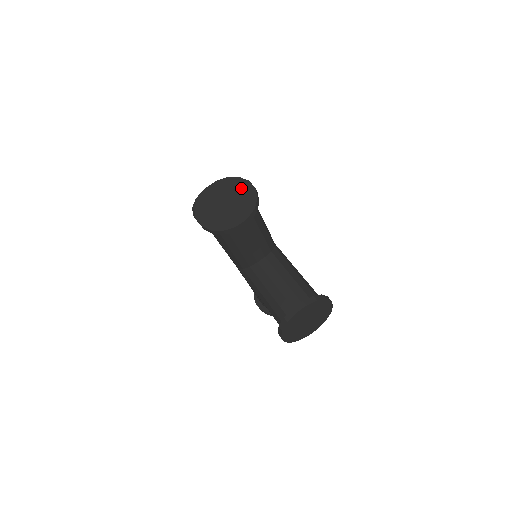
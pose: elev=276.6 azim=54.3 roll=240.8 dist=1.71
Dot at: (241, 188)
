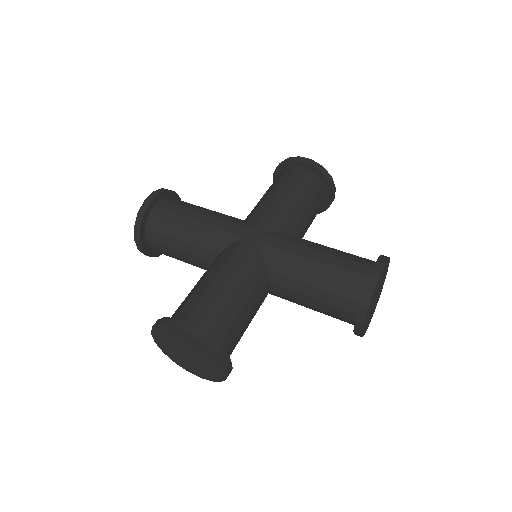
Dot at: (178, 337)
